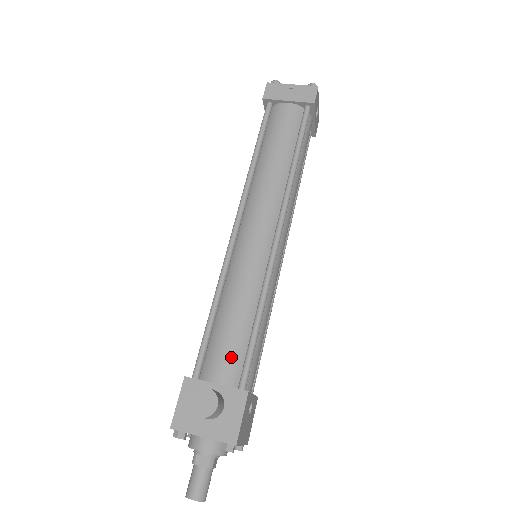
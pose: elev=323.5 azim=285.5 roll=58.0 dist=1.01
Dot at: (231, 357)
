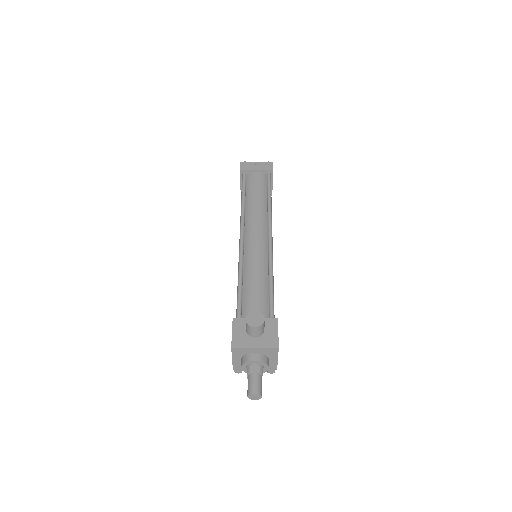
Dot at: (260, 304)
